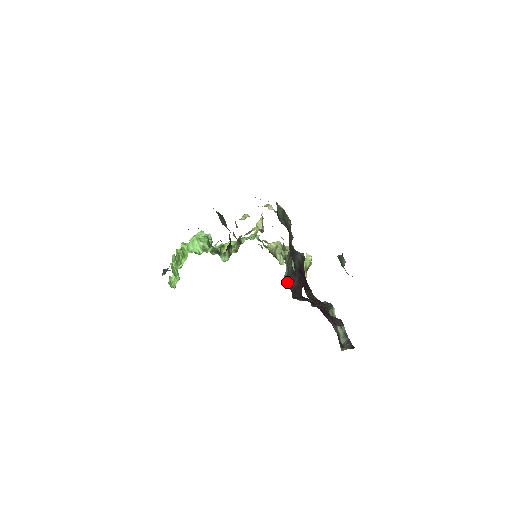
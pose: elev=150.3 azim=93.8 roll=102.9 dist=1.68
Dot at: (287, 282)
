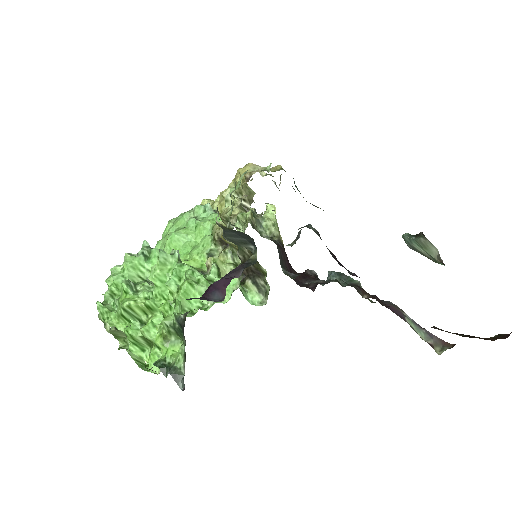
Dot at: (282, 266)
